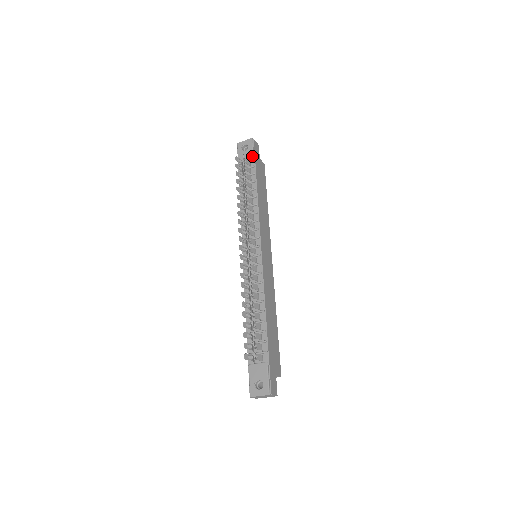
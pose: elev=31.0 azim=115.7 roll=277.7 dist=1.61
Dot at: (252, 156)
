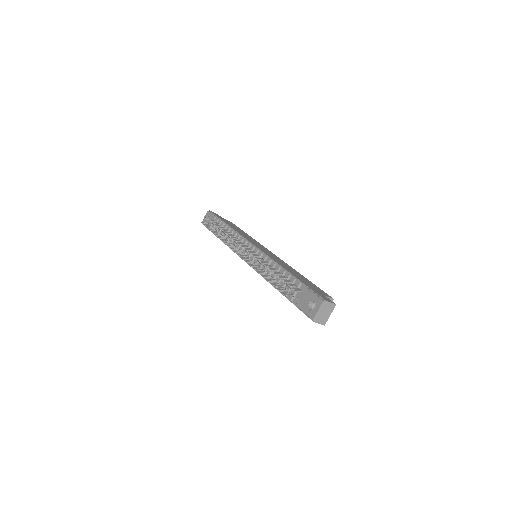
Dot at: (213, 216)
